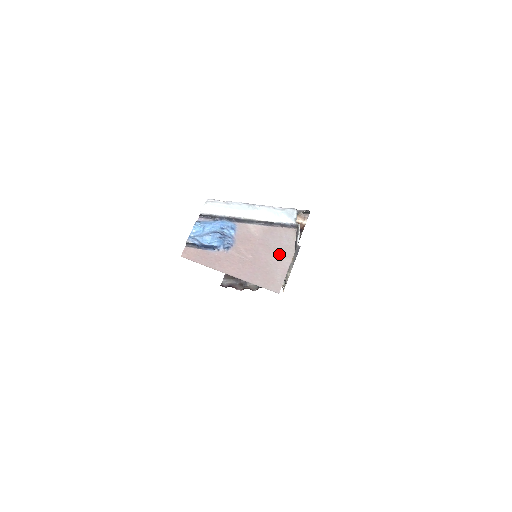
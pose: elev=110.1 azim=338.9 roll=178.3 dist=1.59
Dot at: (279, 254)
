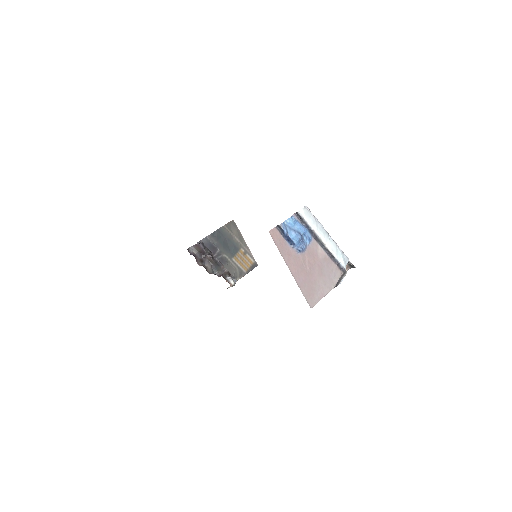
Dot at: (325, 281)
